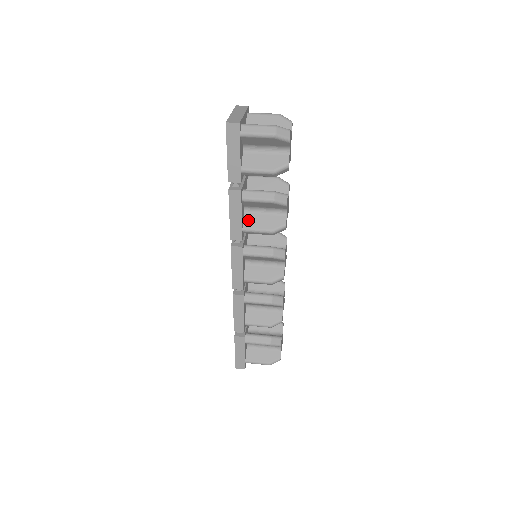
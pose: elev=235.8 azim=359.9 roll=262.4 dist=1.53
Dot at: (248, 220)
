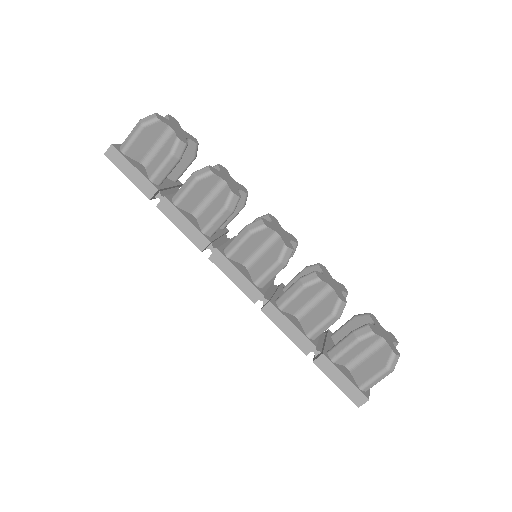
Dot at: (202, 221)
